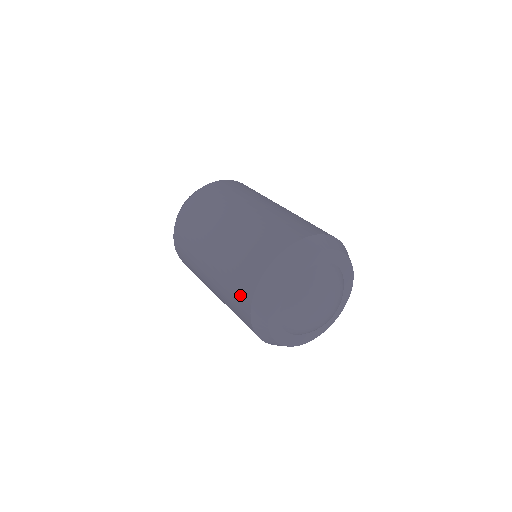
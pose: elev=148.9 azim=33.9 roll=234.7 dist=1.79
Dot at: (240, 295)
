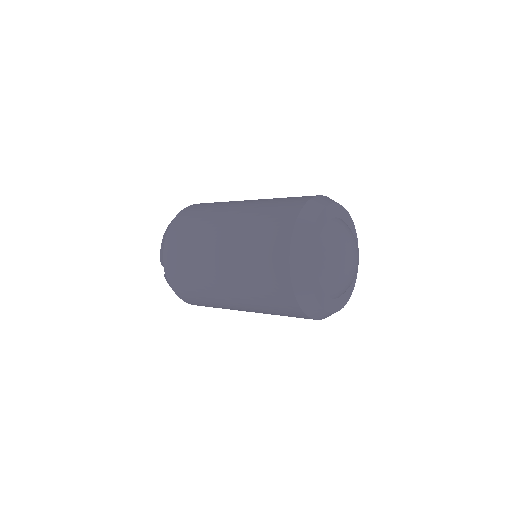
Dot at: (284, 211)
